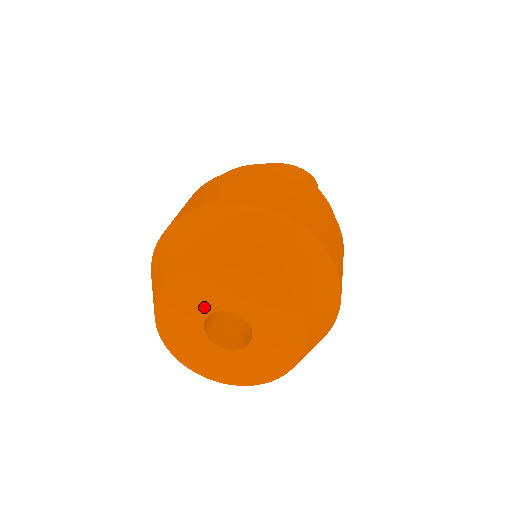
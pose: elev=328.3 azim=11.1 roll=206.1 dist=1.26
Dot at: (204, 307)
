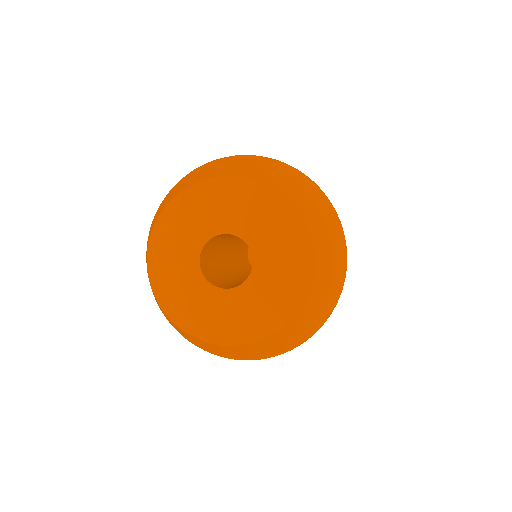
Dot at: (210, 226)
